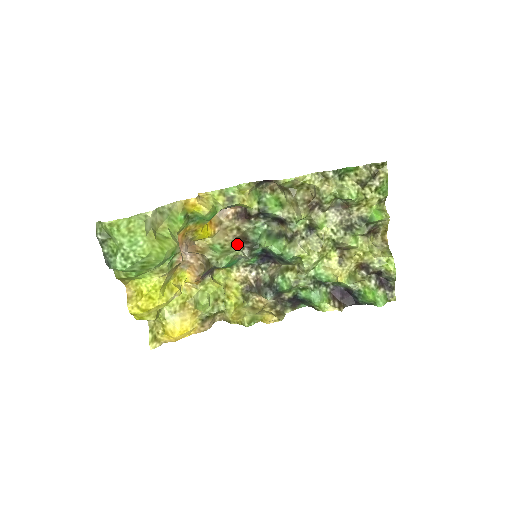
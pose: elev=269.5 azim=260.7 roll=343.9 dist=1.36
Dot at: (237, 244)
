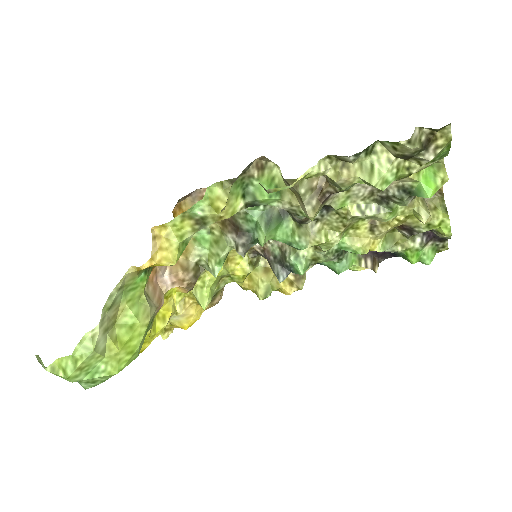
Dot at: (228, 237)
